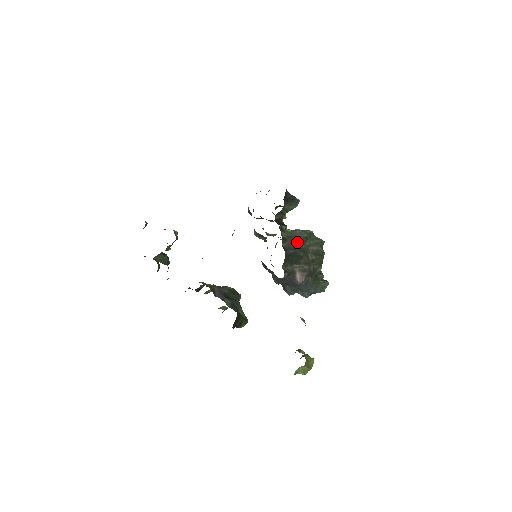
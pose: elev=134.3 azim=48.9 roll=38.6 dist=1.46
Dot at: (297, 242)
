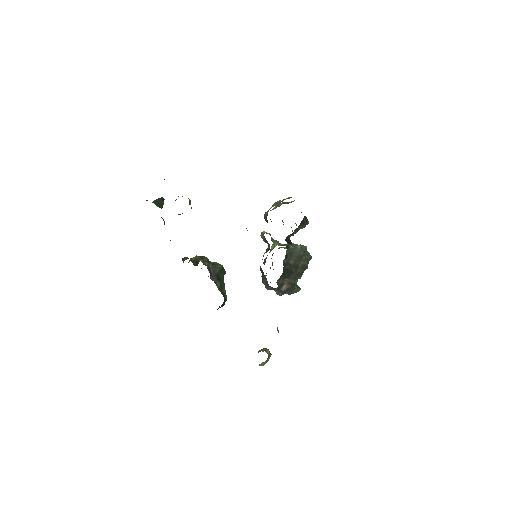
Dot at: (294, 259)
